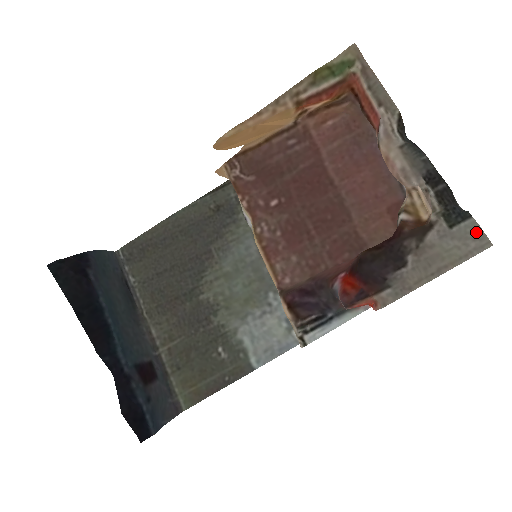
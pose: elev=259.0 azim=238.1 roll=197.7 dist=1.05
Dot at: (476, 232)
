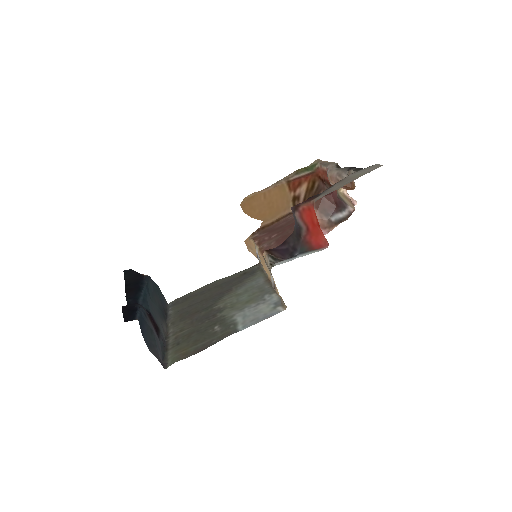
Dot at: (374, 166)
